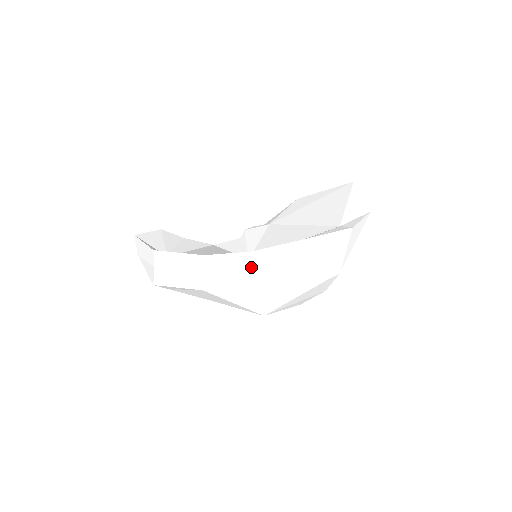
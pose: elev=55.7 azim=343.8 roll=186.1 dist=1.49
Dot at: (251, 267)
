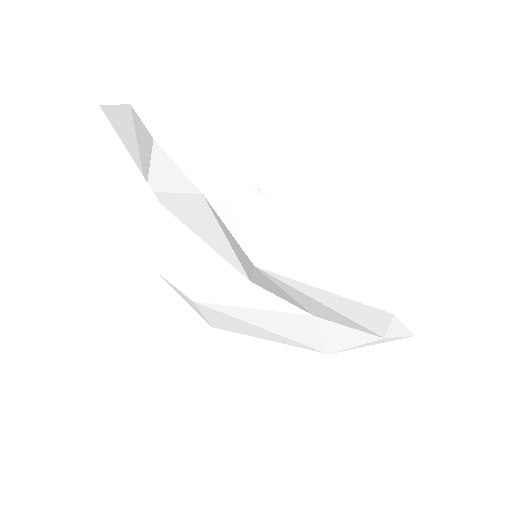
Dot at: (287, 320)
